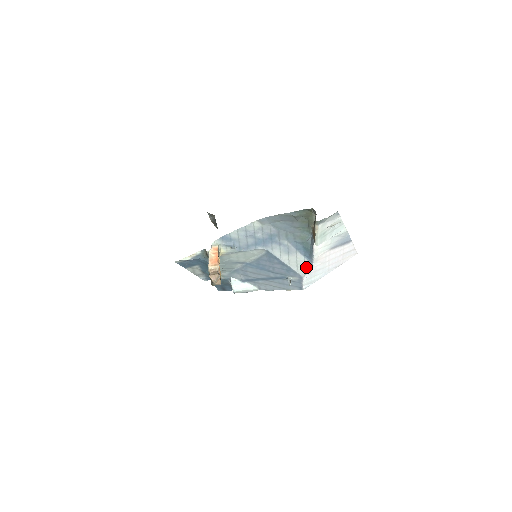
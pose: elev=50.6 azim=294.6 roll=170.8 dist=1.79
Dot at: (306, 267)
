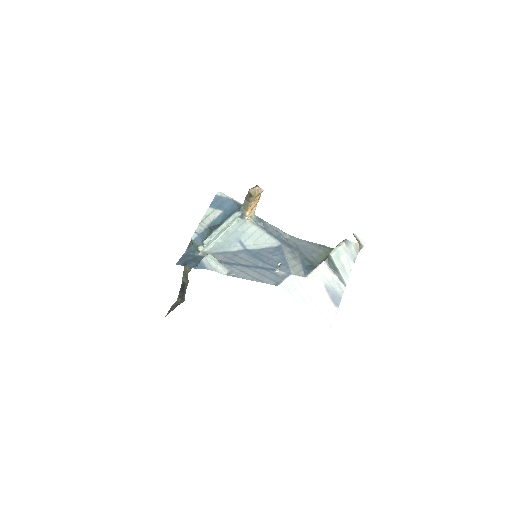
Dot at: (299, 273)
